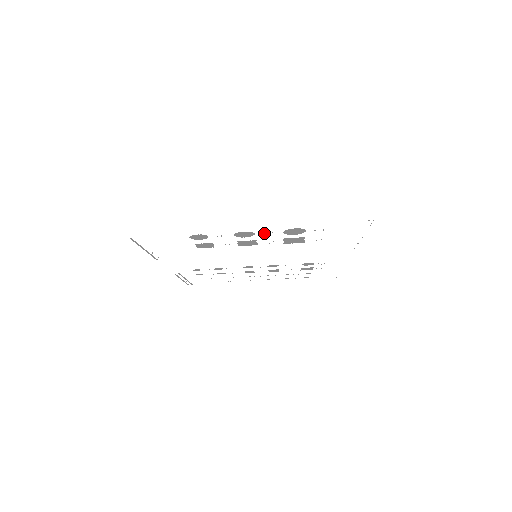
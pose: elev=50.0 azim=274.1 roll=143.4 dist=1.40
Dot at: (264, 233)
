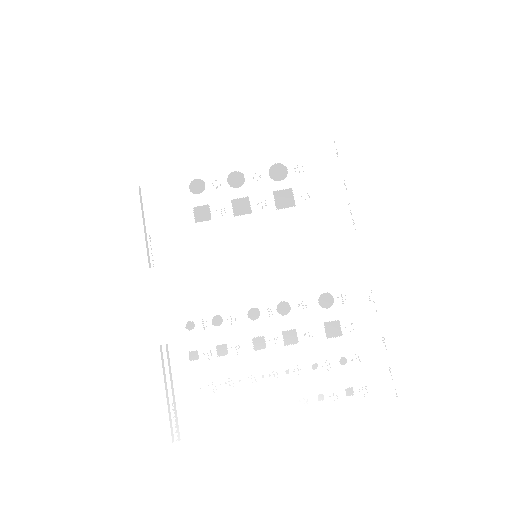
Dot at: (253, 177)
